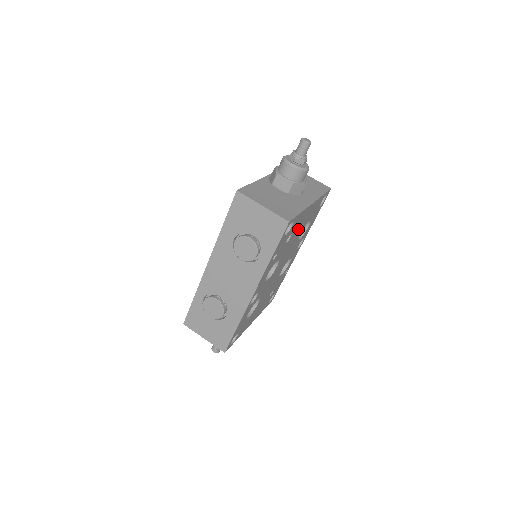
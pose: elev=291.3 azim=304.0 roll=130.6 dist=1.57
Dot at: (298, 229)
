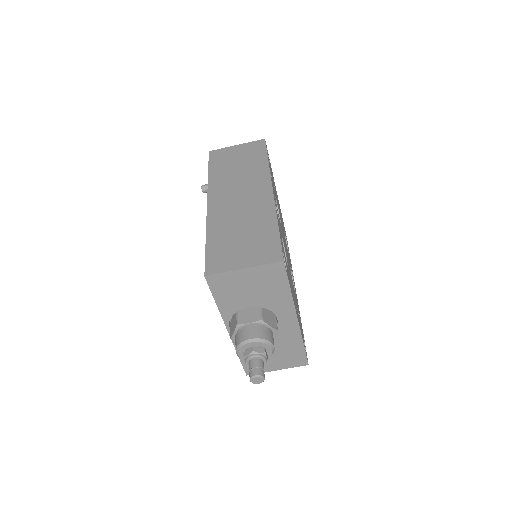
Dot at: occluded
